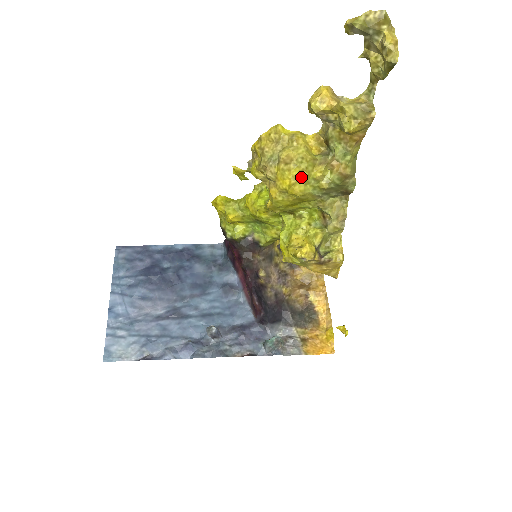
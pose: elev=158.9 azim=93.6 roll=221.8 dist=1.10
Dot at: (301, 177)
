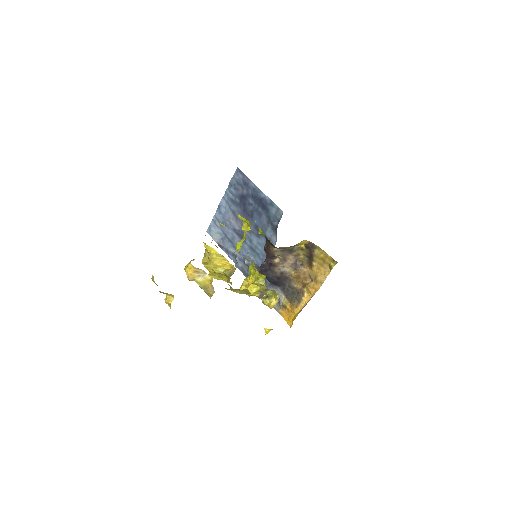
Dot at: occluded
